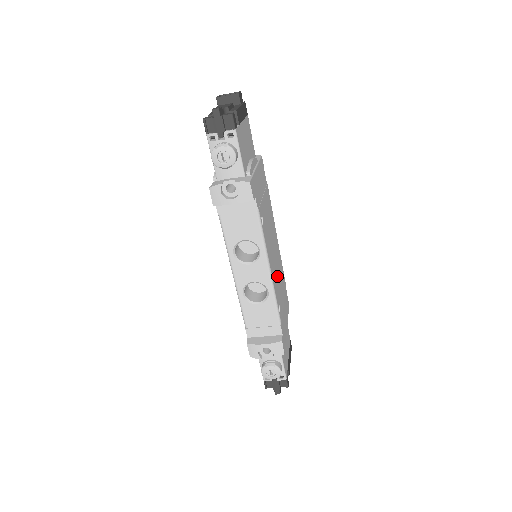
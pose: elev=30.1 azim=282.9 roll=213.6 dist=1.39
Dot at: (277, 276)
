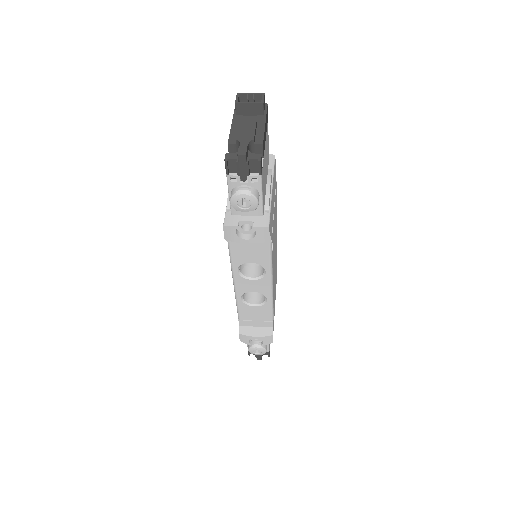
Dot at: occluded
